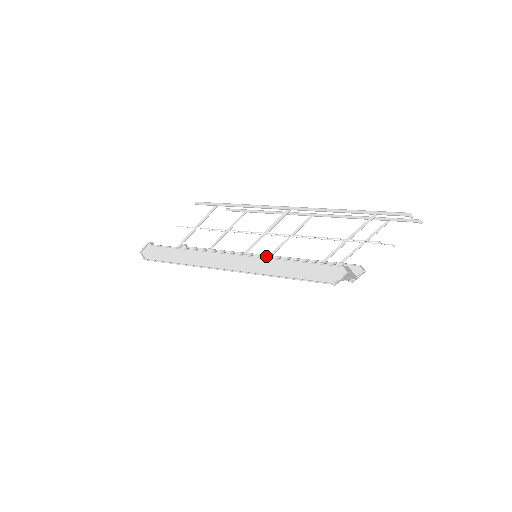
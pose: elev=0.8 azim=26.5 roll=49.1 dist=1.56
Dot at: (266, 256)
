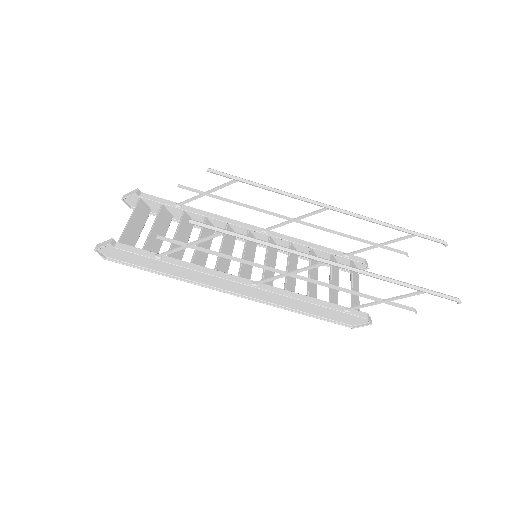
Dot at: (258, 231)
